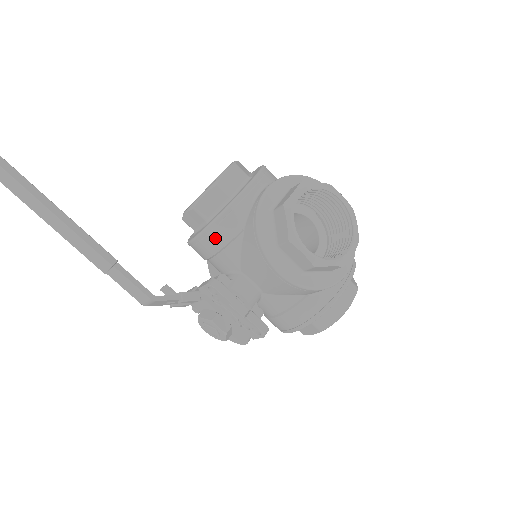
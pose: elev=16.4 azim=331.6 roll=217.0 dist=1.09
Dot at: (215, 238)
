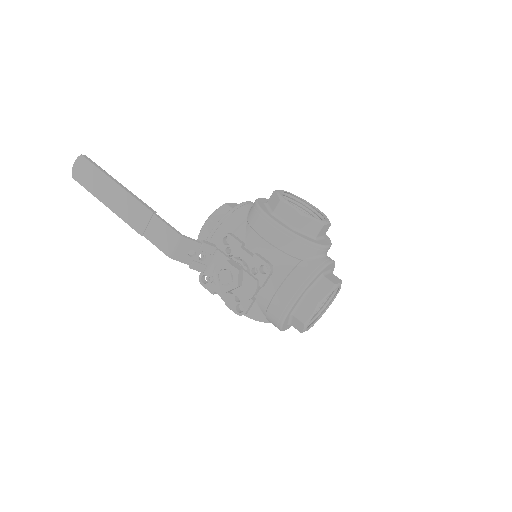
Dot at: (225, 227)
